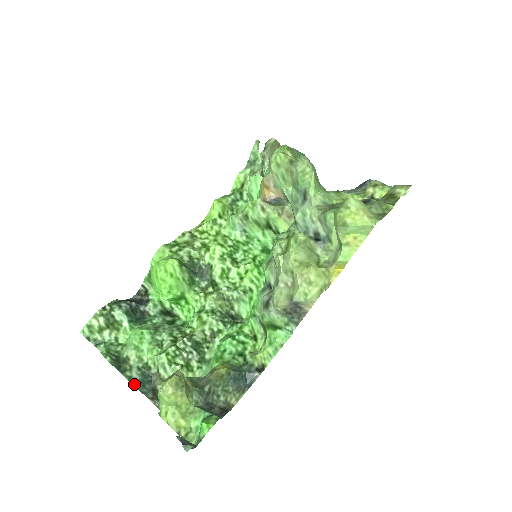
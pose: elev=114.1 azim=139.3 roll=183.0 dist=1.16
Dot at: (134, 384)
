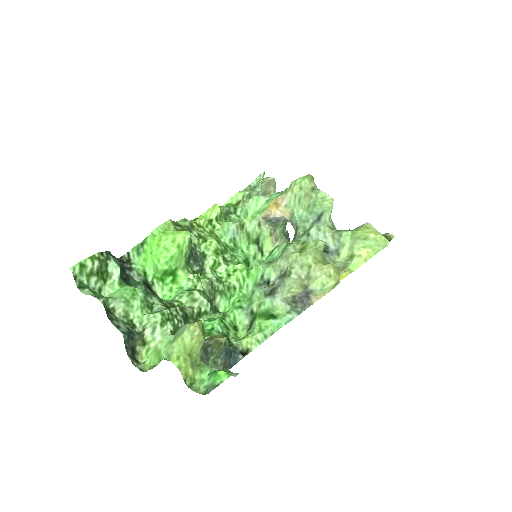
Dot at: (123, 333)
